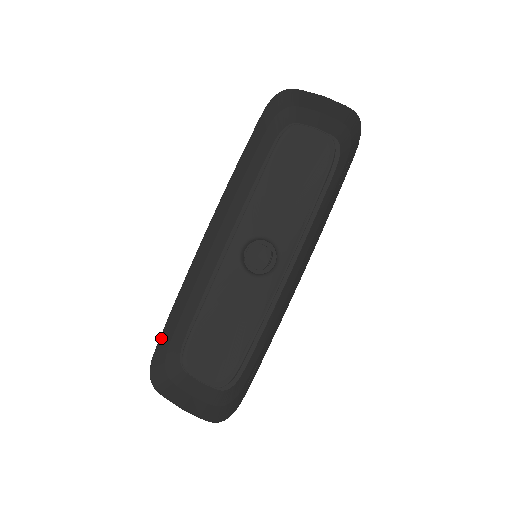
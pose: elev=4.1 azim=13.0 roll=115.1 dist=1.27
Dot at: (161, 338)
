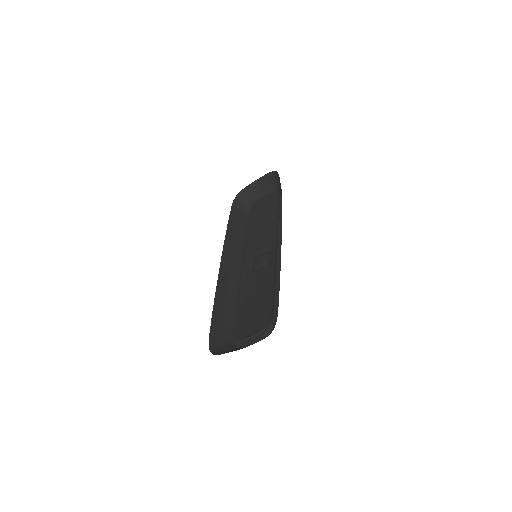
Dot at: (212, 328)
